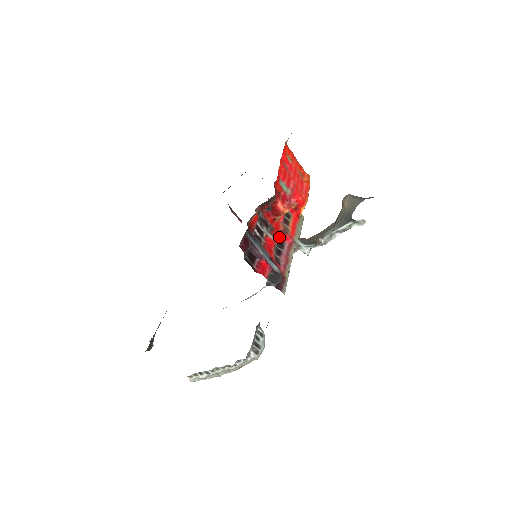
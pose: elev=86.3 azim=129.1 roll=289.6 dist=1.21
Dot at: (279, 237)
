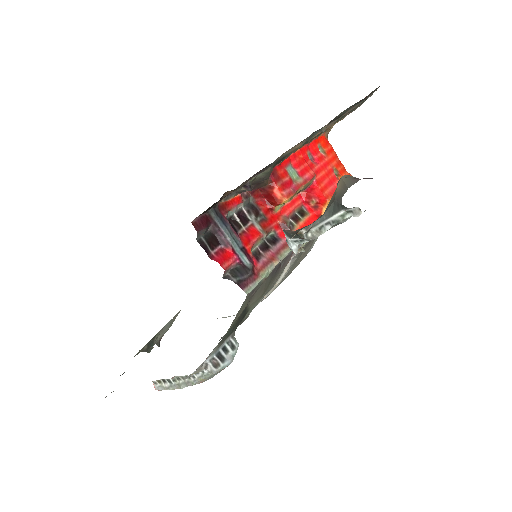
Dot at: (273, 231)
